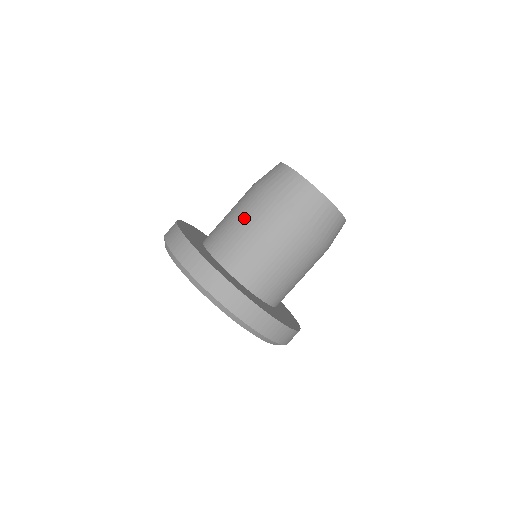
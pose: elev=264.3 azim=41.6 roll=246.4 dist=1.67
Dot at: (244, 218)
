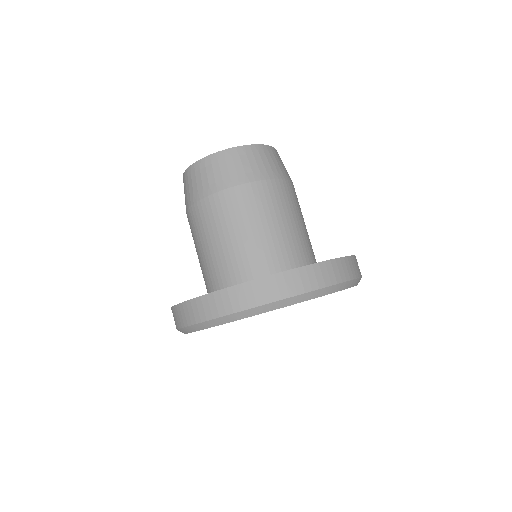
Dot at: (211, 235)
